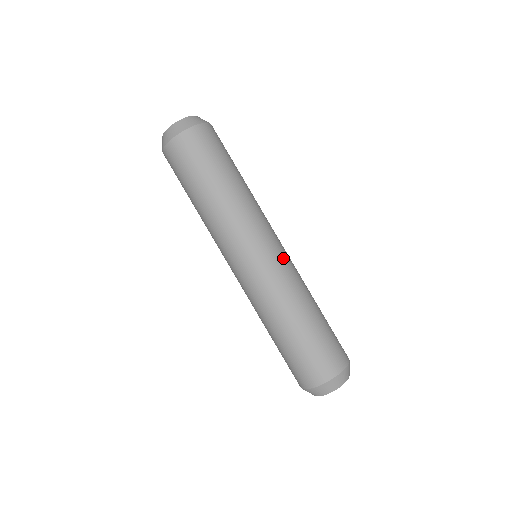
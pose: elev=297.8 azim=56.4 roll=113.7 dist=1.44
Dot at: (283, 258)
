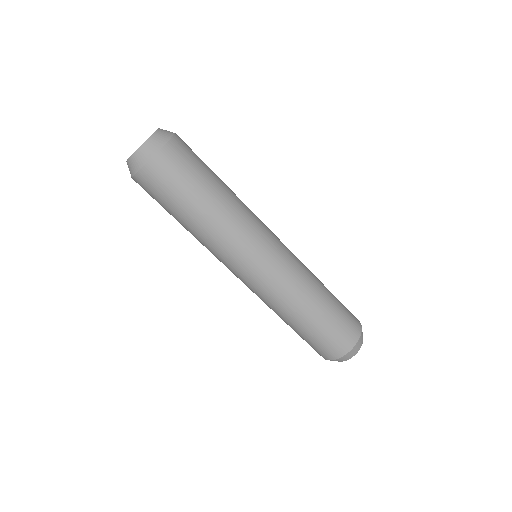
Dot at: (278, 268)
